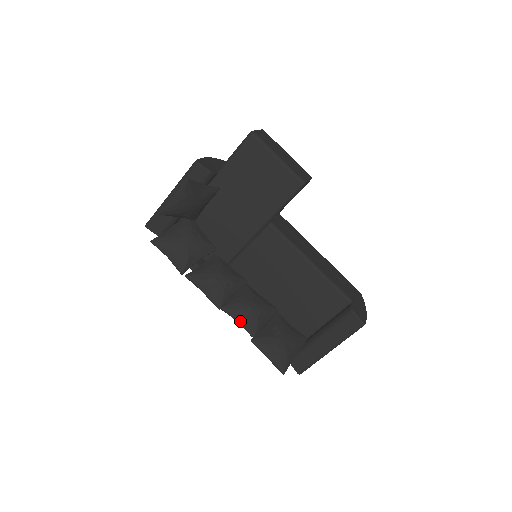
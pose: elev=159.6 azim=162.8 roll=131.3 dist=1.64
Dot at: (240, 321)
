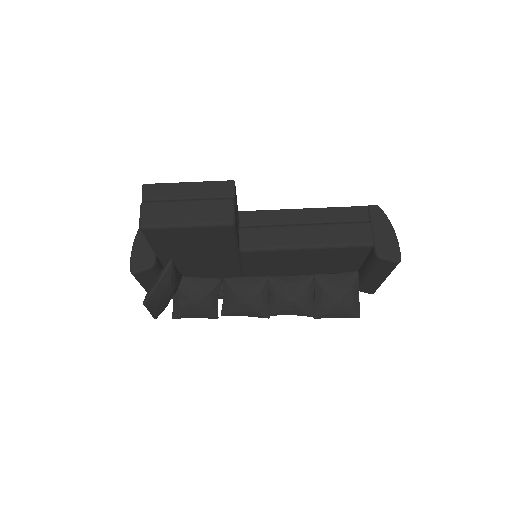
Dot at: (292, 314)
